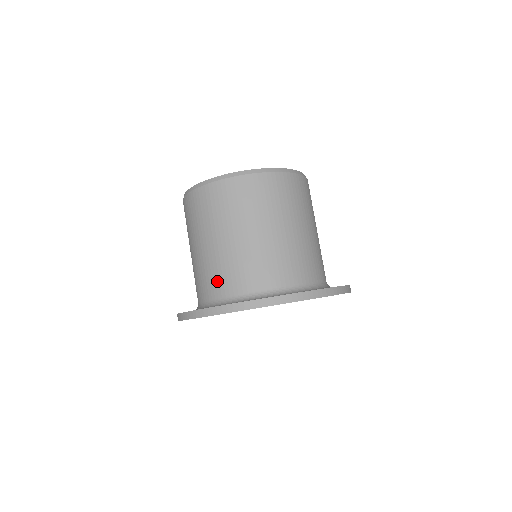
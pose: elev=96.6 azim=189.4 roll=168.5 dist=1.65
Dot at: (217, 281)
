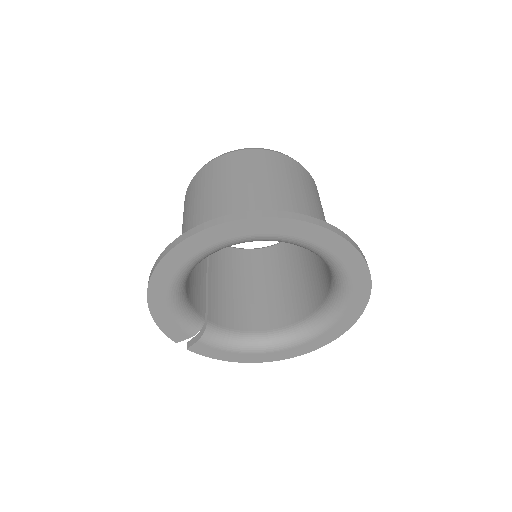
Dot at: occluded
